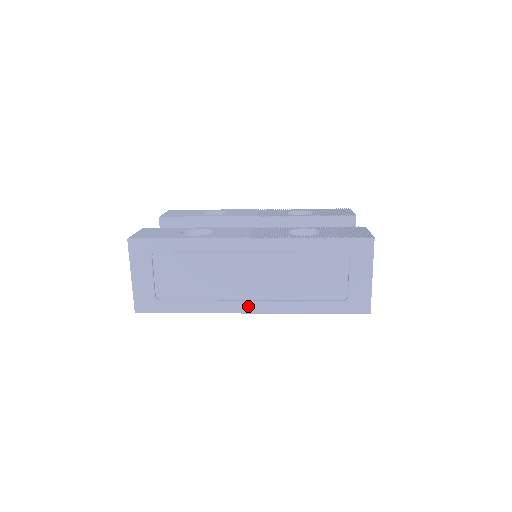
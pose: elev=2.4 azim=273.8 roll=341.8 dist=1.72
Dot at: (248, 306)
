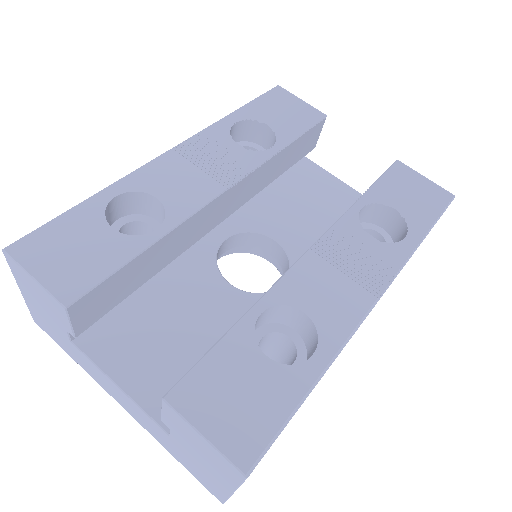
Dot at: occluded
